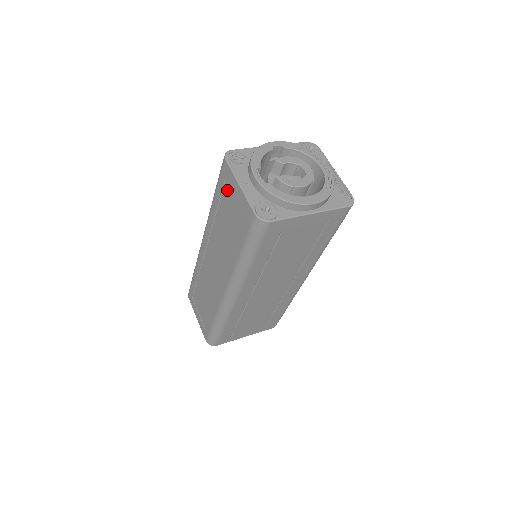
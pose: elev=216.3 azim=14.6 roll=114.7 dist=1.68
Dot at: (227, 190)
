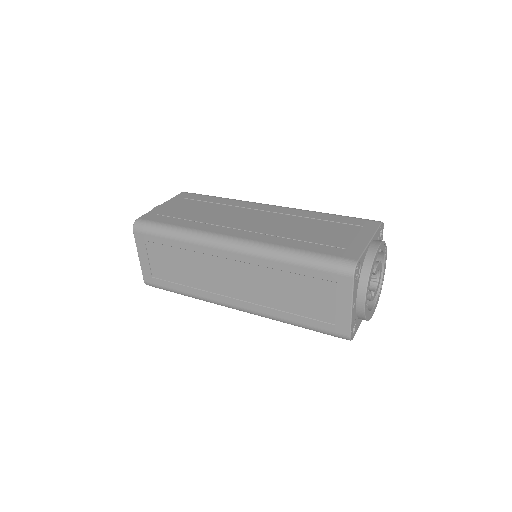
Dot at: (328, 288)
